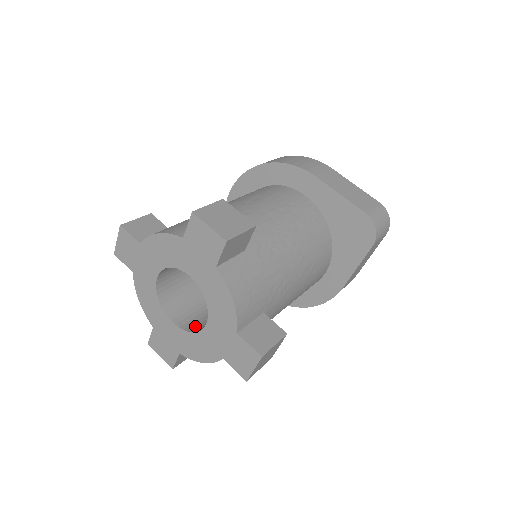
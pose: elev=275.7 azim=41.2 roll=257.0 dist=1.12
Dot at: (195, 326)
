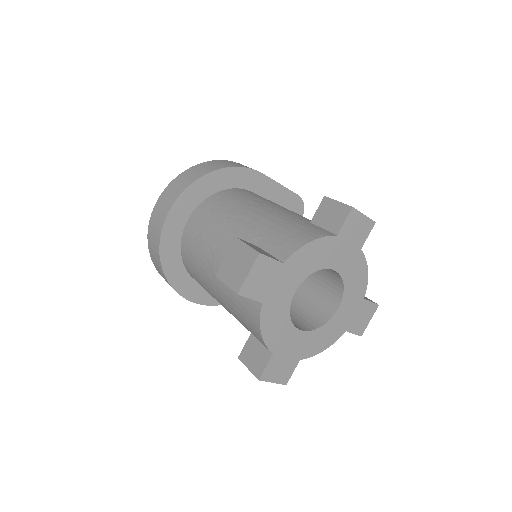
Dot at: (310, 324)
